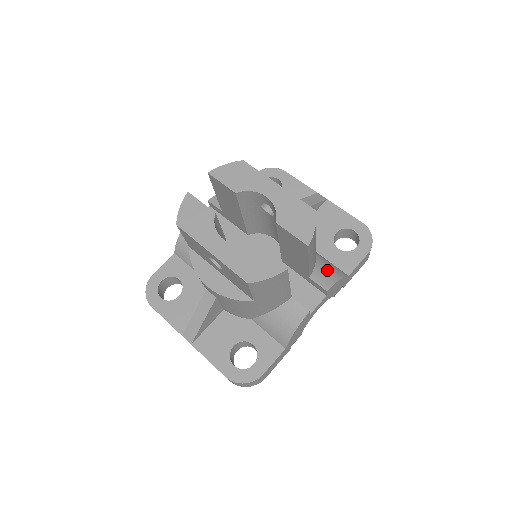
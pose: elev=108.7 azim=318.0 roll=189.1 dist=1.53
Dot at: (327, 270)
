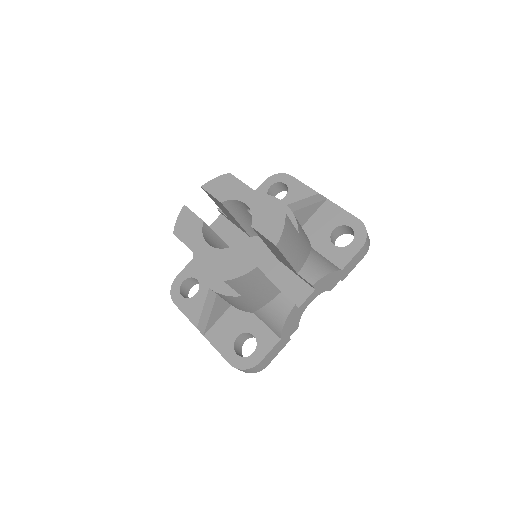
Dot at: (317, 266)
